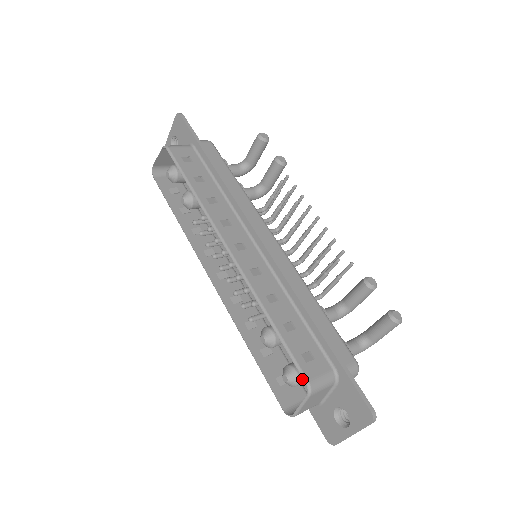
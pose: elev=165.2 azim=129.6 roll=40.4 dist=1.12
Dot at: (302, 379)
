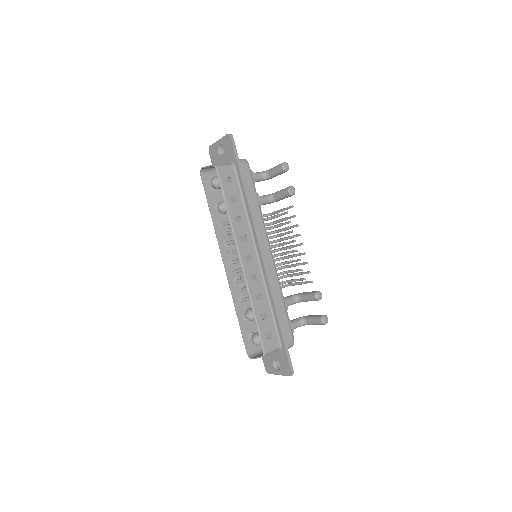
Dot at: occluded
